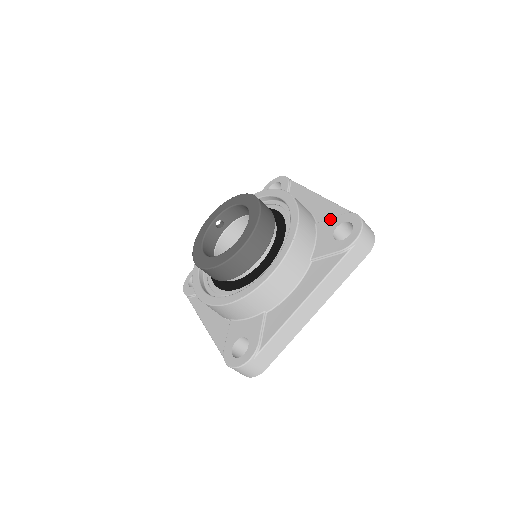
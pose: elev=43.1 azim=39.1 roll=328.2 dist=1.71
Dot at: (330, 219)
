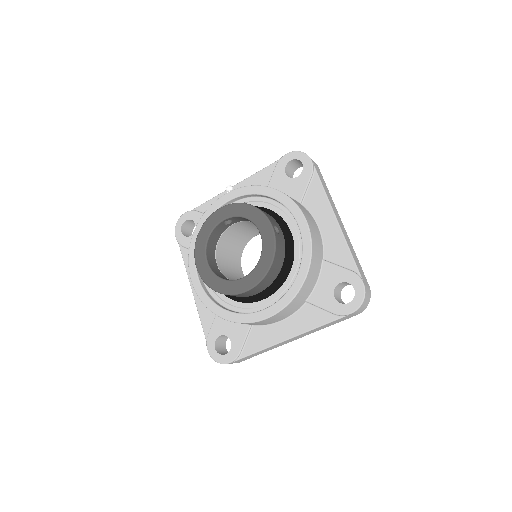
Dot at: (337, 268)
